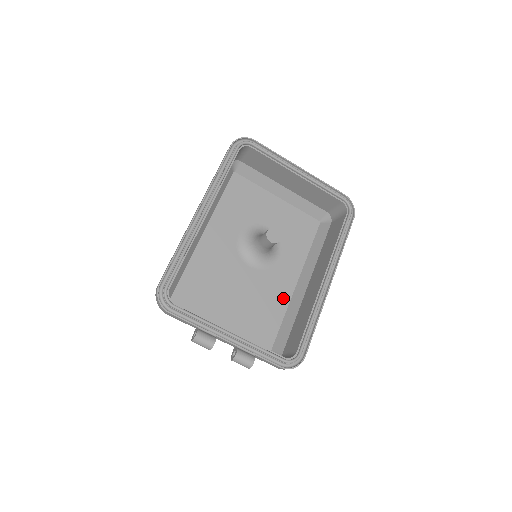
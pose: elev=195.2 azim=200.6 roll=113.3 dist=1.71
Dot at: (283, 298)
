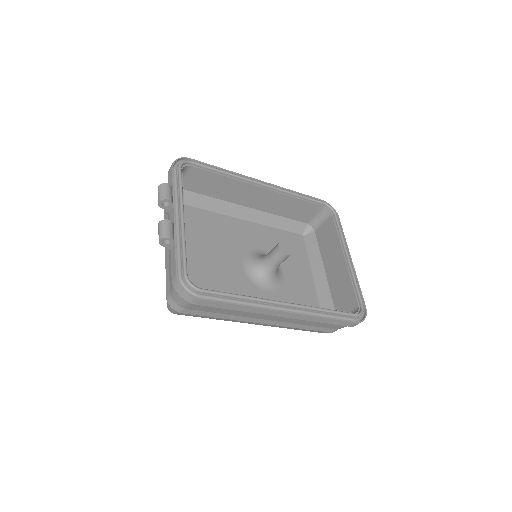
Dot at: occluded
